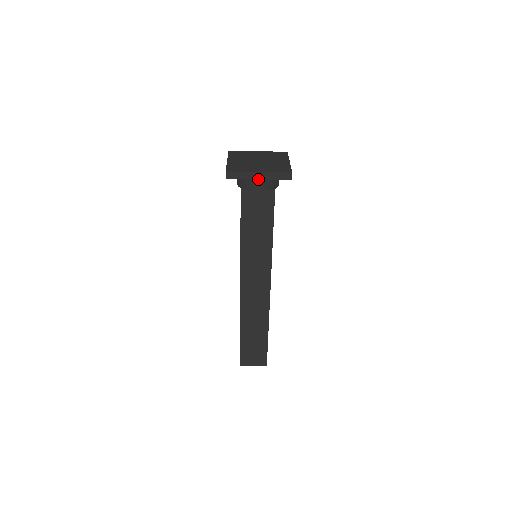
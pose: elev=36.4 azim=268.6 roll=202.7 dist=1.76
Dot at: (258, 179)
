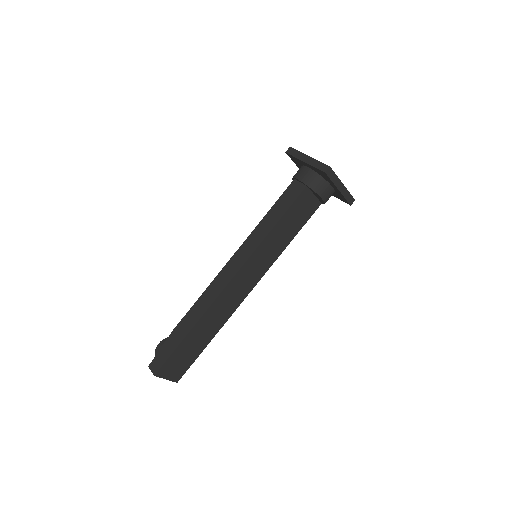
Dot at: (330, 189)
